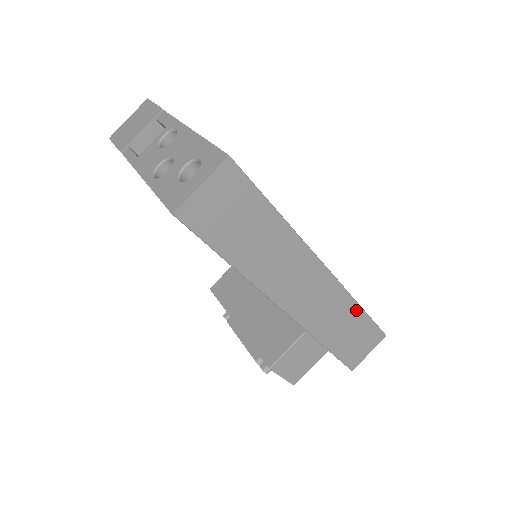
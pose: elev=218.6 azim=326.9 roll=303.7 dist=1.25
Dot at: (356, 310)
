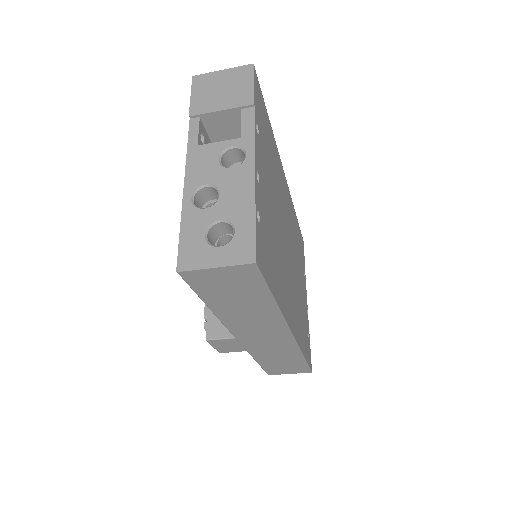
Dot at: (298, 356)
